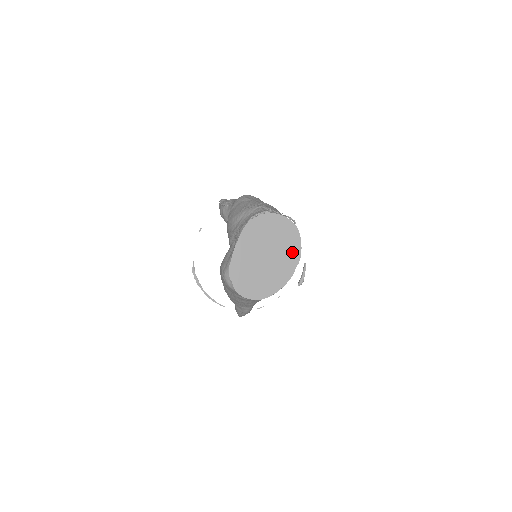
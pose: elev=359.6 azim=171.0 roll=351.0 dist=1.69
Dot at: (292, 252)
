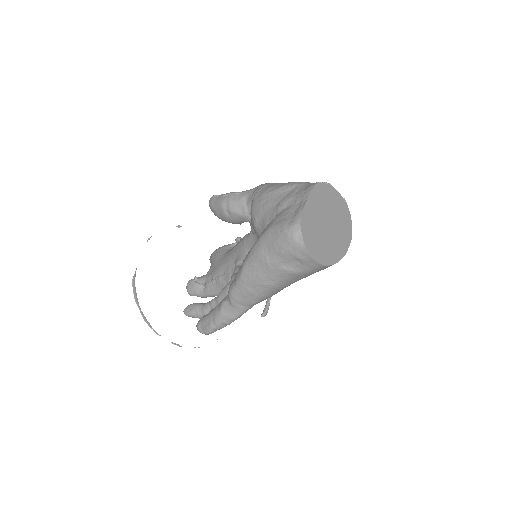
Dot at: (346, 230)
